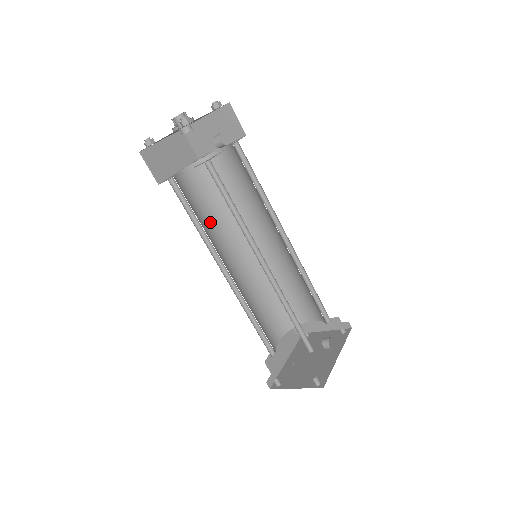
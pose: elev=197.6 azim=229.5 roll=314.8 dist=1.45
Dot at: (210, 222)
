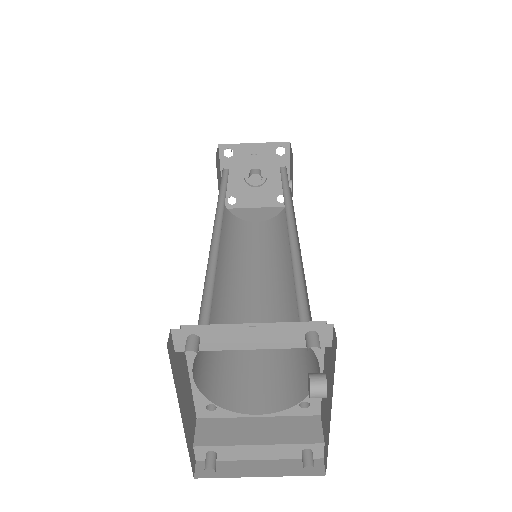
Dot at: occluded
